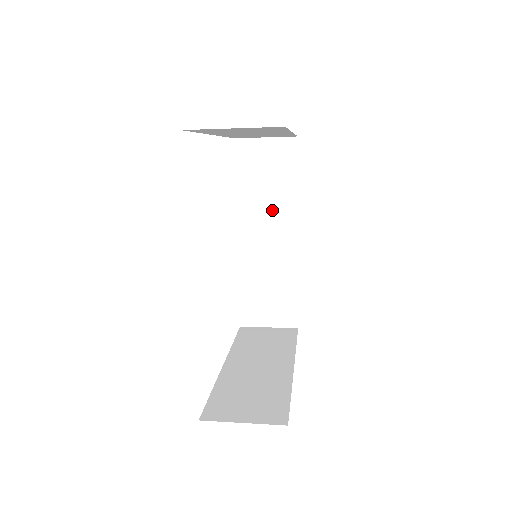
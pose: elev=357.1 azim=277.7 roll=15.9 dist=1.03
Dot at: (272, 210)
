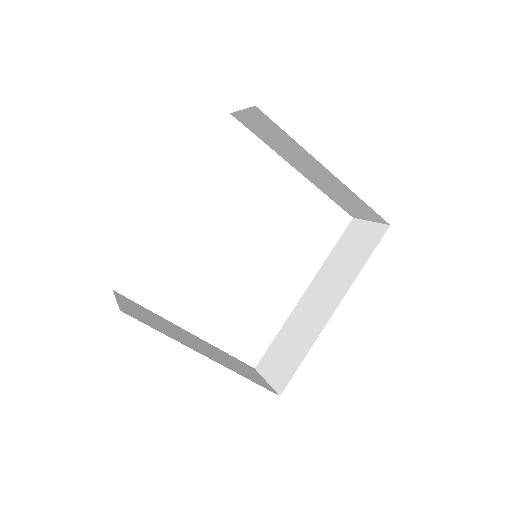
Dot at: (337, 279)
